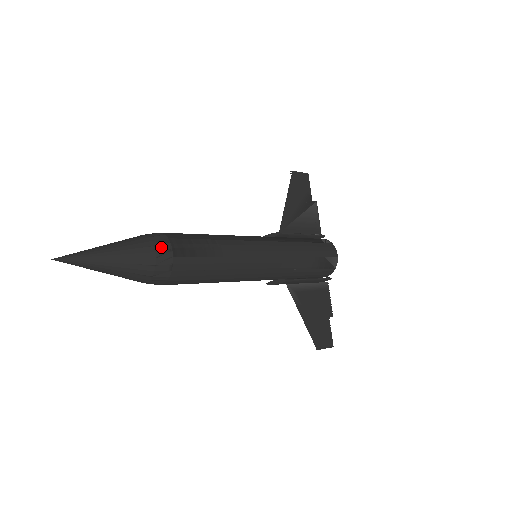
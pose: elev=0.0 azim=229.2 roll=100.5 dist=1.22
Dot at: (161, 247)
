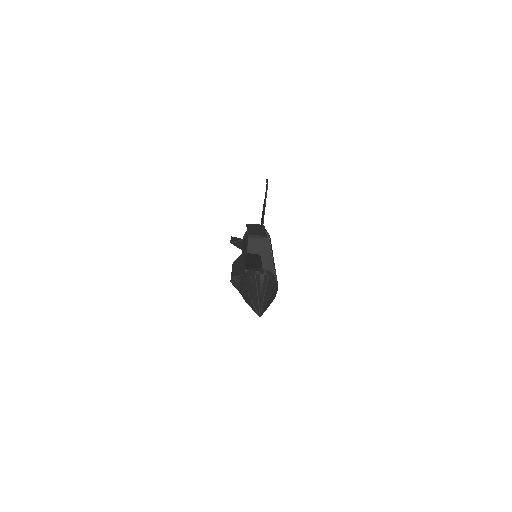
Dot at: (277, 286)
